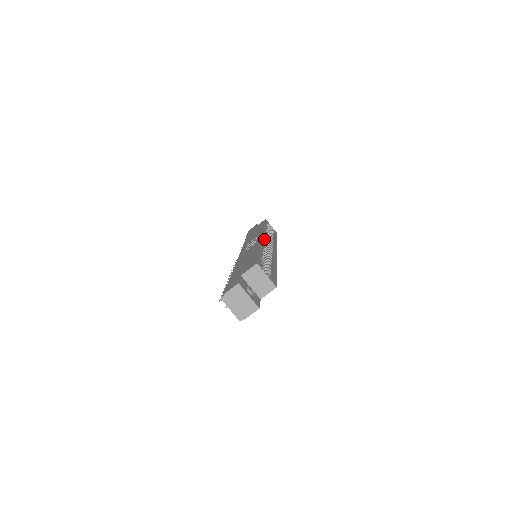
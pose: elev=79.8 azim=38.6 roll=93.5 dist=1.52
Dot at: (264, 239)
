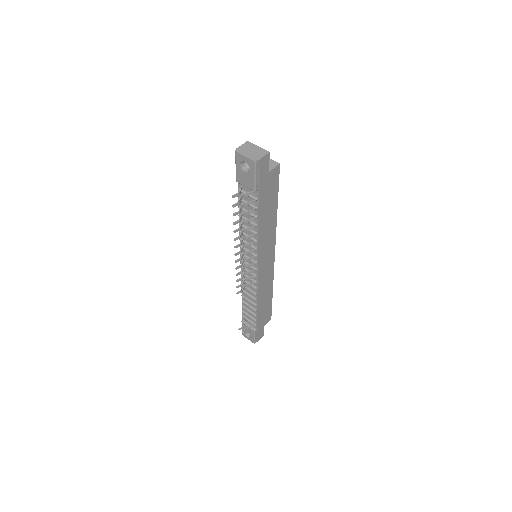
Dot at: occluded
